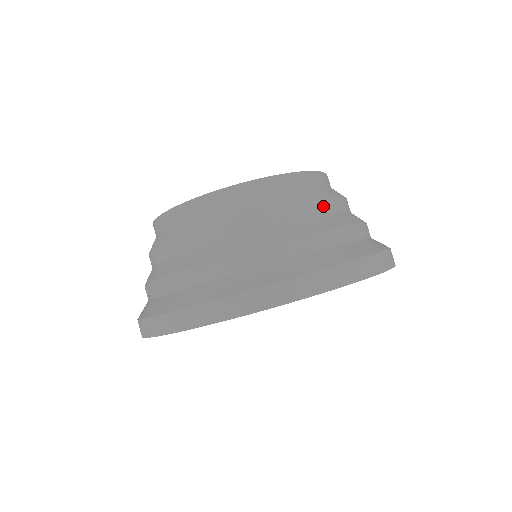
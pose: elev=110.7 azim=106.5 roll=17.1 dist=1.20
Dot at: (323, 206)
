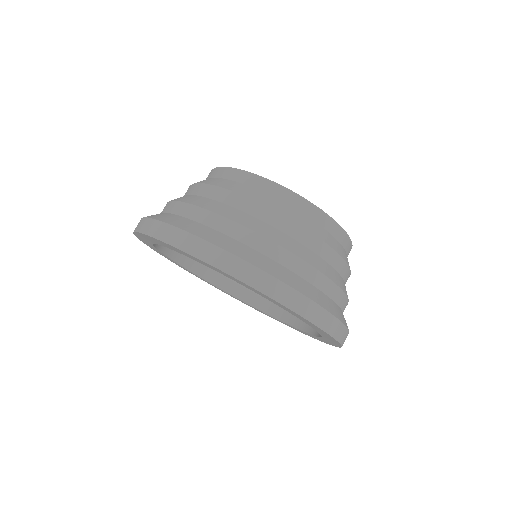
Dot at: (314, 243)
